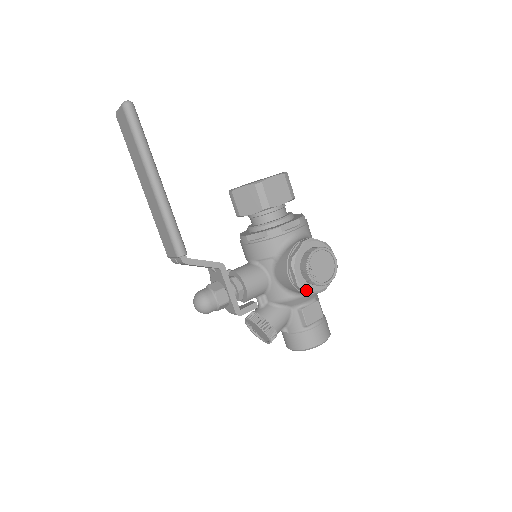
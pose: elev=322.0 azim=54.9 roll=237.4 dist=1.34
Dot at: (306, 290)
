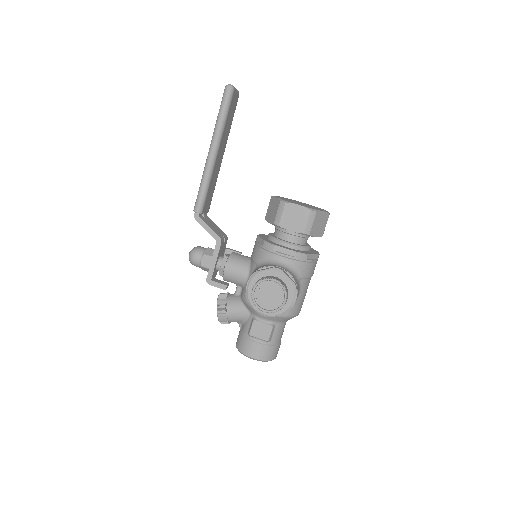
Dot at: (250, 303)
